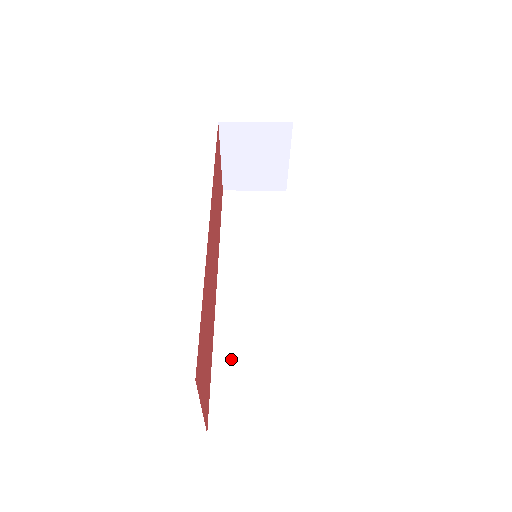
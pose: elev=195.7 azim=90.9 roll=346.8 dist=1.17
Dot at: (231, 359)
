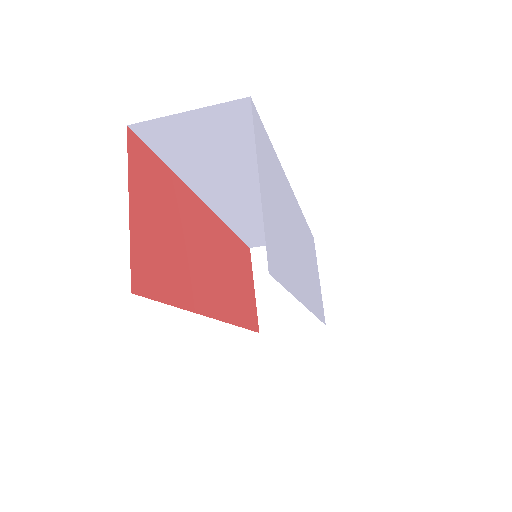
Dot at: occluded
